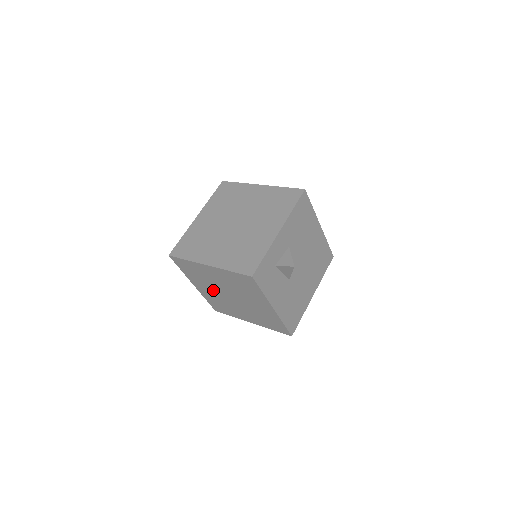
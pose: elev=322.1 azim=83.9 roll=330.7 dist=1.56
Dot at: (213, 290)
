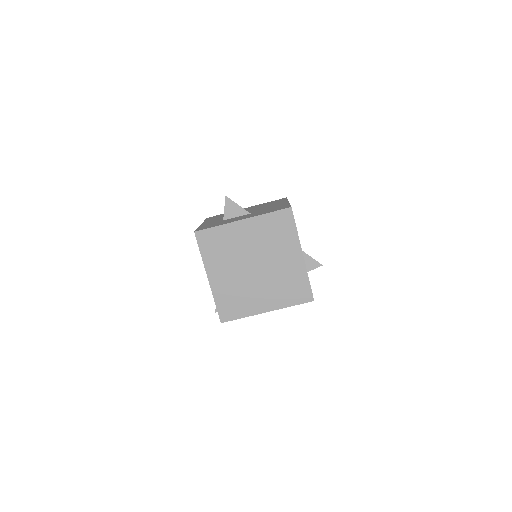
Dot at: occluded
